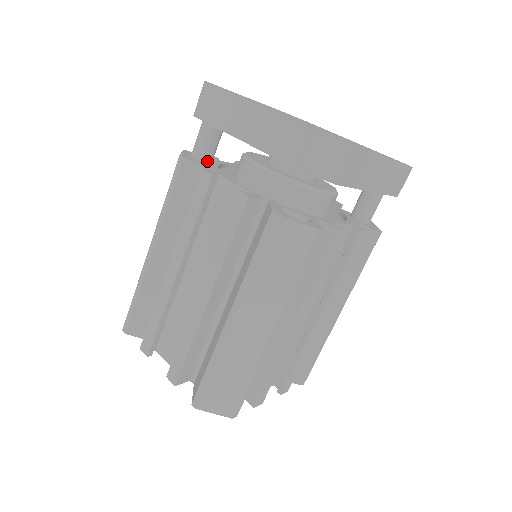
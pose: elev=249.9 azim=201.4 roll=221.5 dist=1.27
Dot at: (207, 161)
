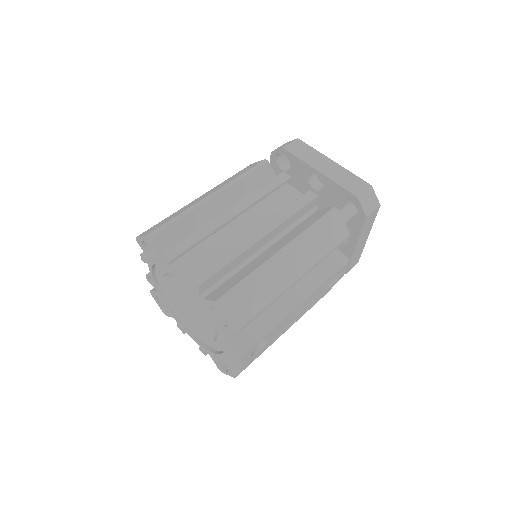
Dot at: occluded
